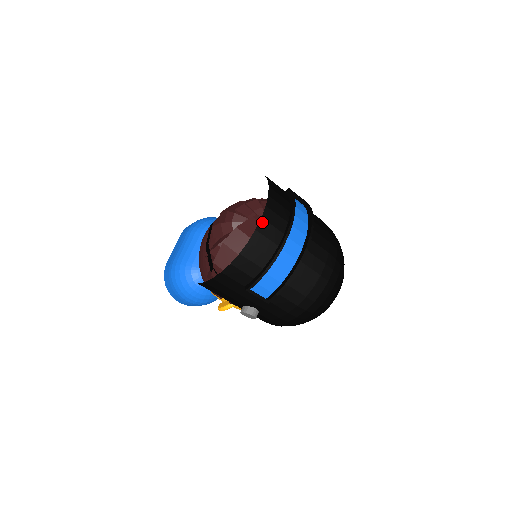
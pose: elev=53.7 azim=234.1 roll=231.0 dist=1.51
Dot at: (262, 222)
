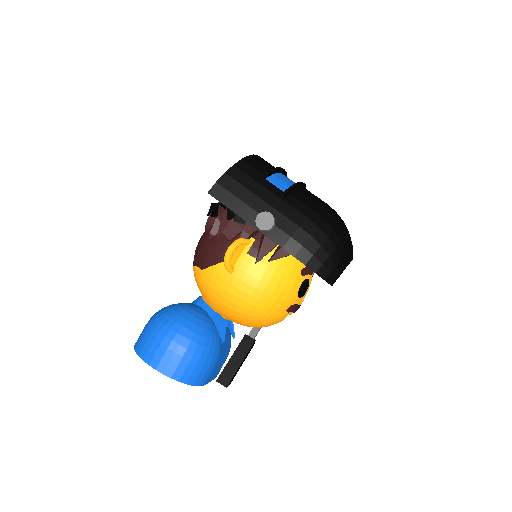
Dot at: occluded
